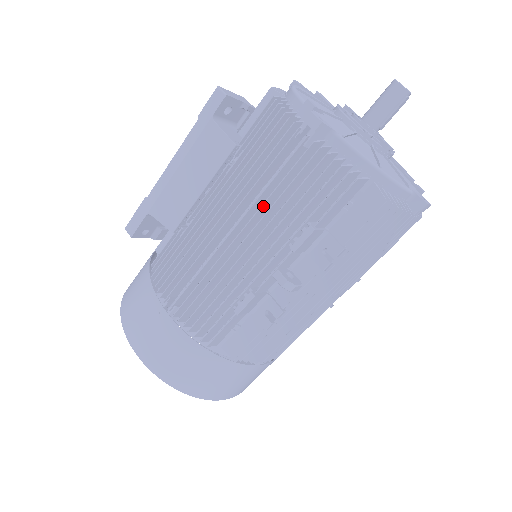
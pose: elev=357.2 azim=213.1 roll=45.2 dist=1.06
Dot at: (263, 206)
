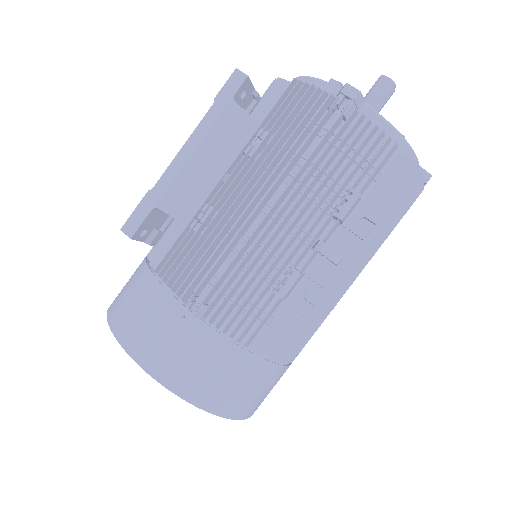
Dot at: (306, 177)
